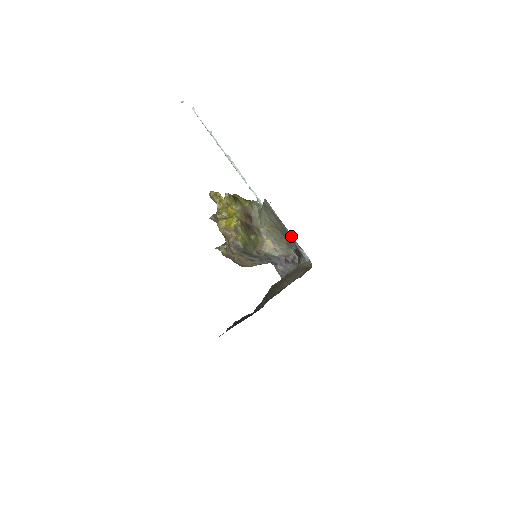
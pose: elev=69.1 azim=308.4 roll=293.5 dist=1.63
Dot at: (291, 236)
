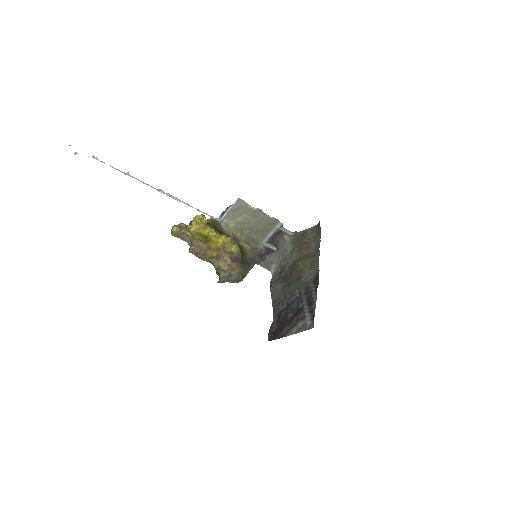
Dot at: (274, 220)
